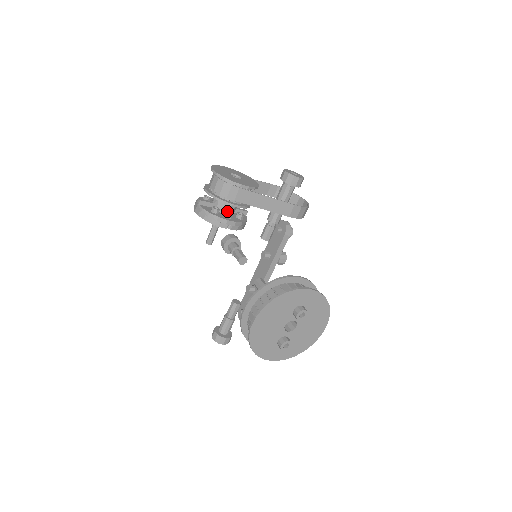
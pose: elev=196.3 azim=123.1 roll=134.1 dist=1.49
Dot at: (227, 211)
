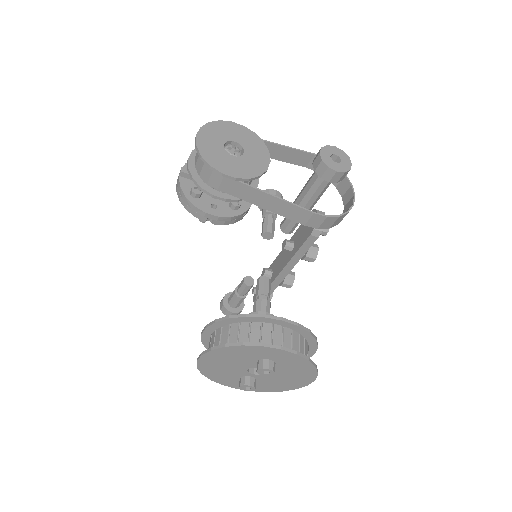
Dot at: occluded
